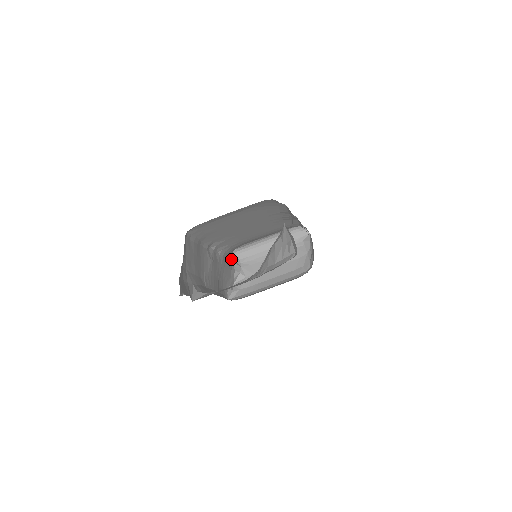
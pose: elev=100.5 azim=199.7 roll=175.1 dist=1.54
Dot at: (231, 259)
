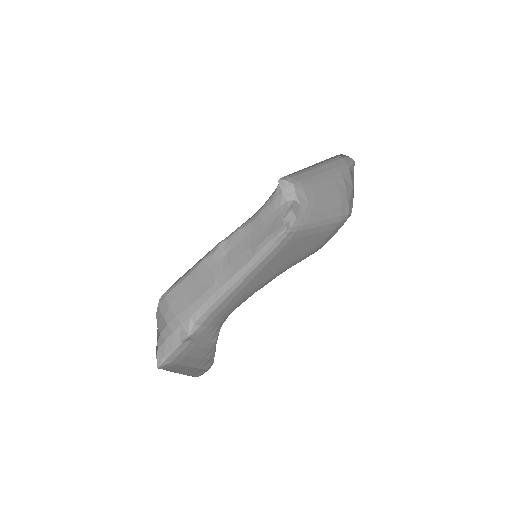
Dot at: (278, 194)
